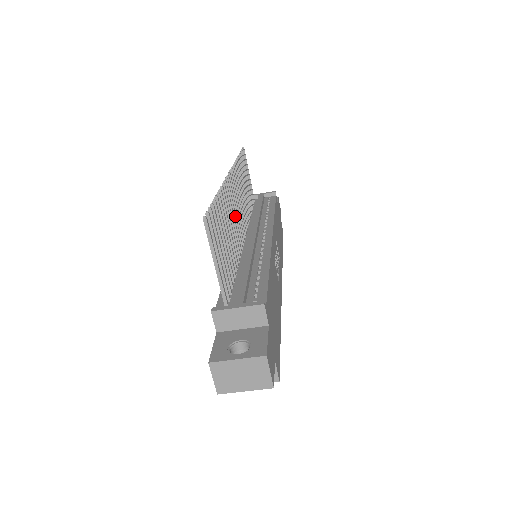
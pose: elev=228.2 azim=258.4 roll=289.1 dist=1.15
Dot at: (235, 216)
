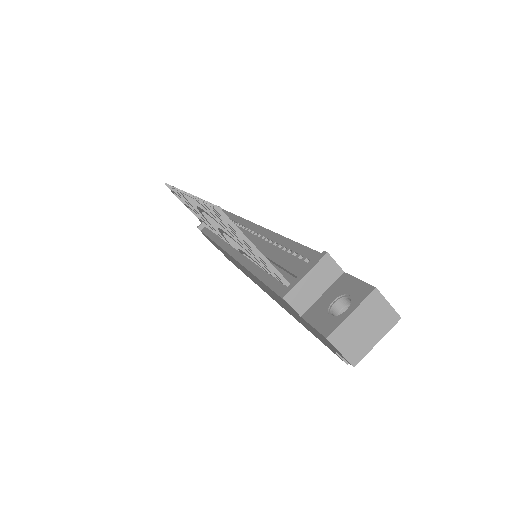
Dot at: occluded
